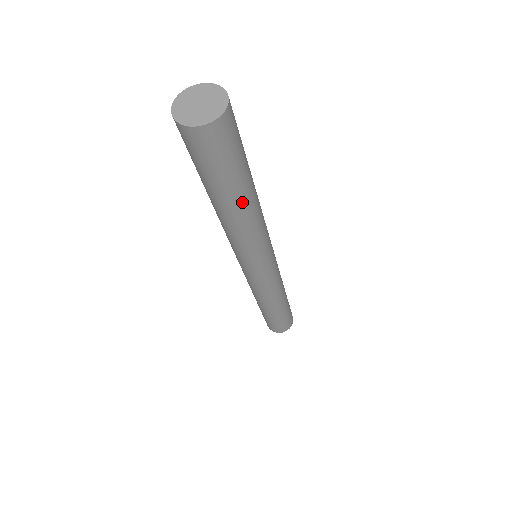
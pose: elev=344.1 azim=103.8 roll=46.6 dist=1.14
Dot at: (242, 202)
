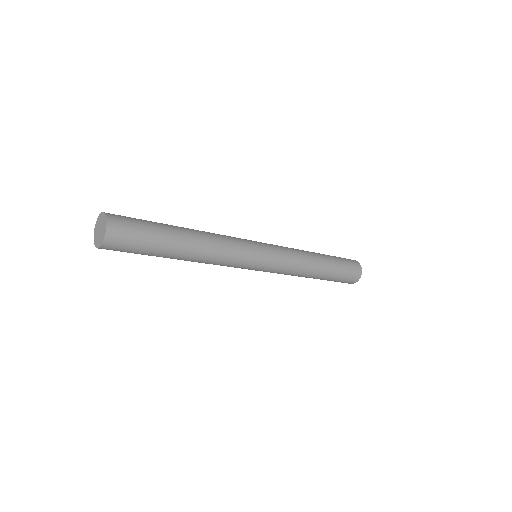
Dot at: (177, 257)
